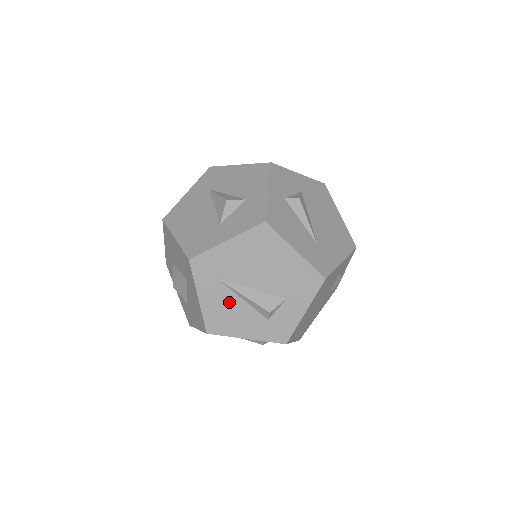
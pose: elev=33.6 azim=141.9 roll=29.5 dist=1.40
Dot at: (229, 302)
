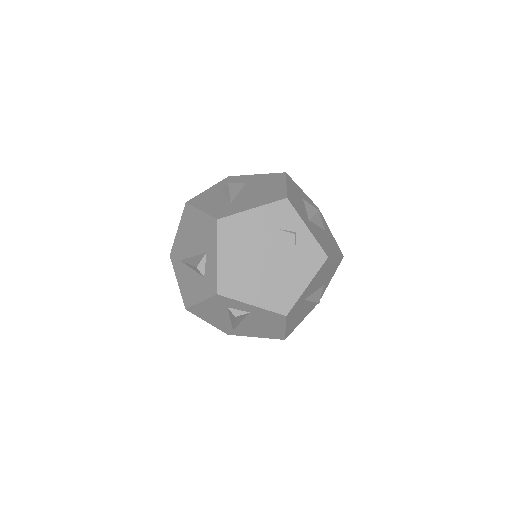
Dot at: (188, 275)
